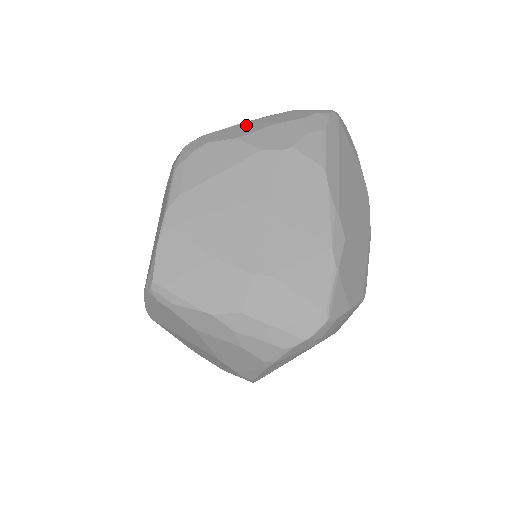
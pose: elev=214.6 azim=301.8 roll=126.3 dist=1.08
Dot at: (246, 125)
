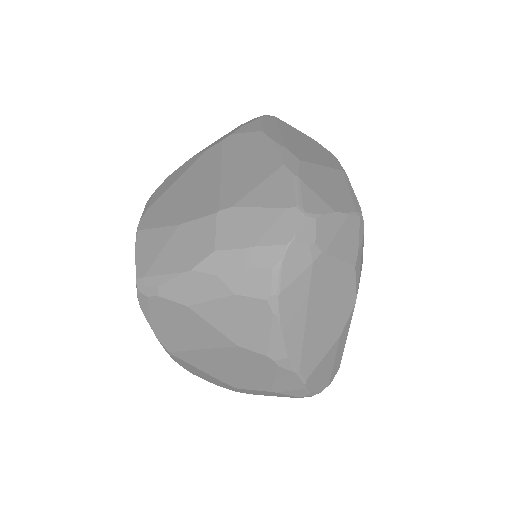
Dot at: occluded
